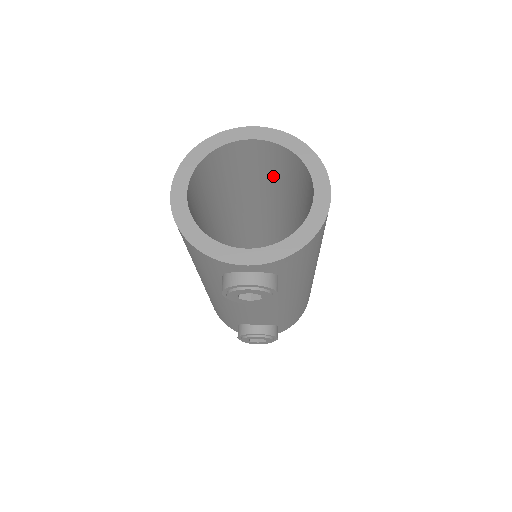
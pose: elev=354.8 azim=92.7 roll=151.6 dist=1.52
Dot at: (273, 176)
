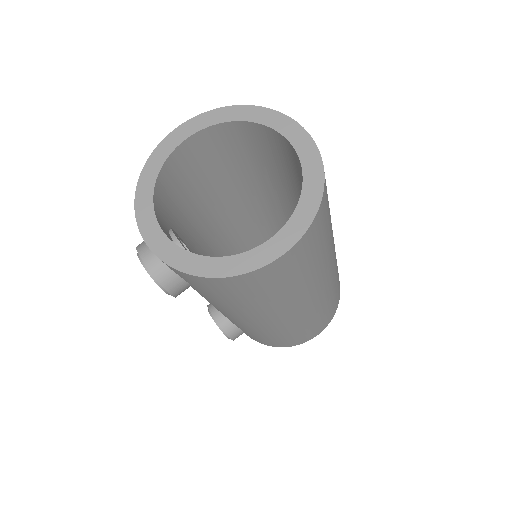
Dot at: occluded
